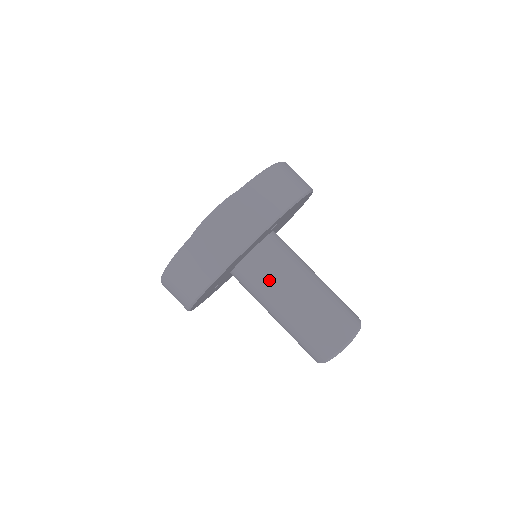
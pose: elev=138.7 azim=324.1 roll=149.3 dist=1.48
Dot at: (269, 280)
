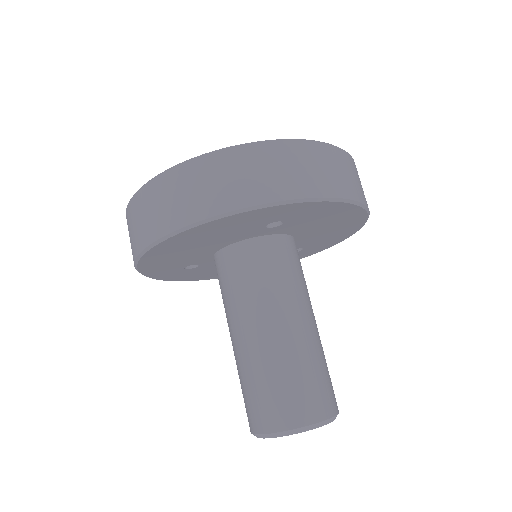
Dot at: (239, 290)
